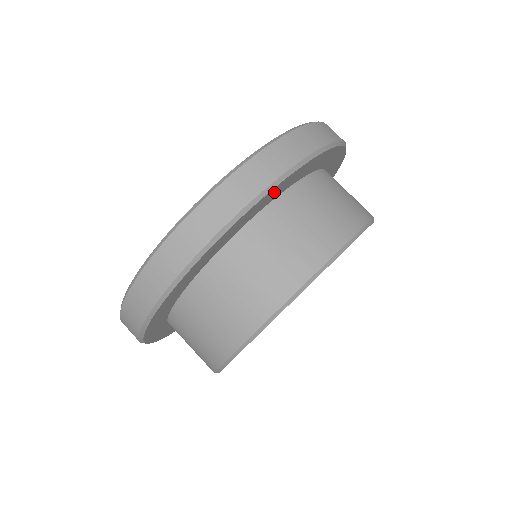
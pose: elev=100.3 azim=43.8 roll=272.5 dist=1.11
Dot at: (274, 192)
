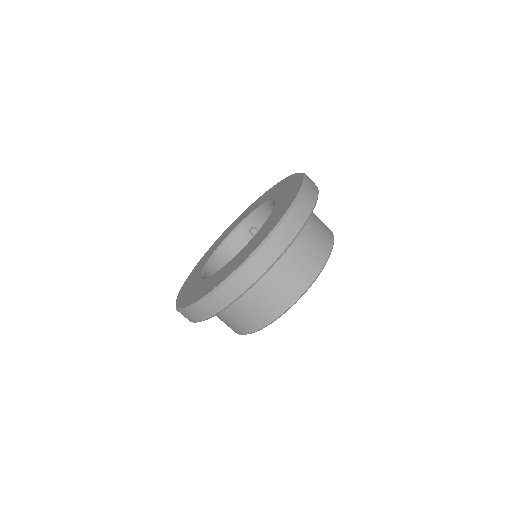
Dot at: occluded
